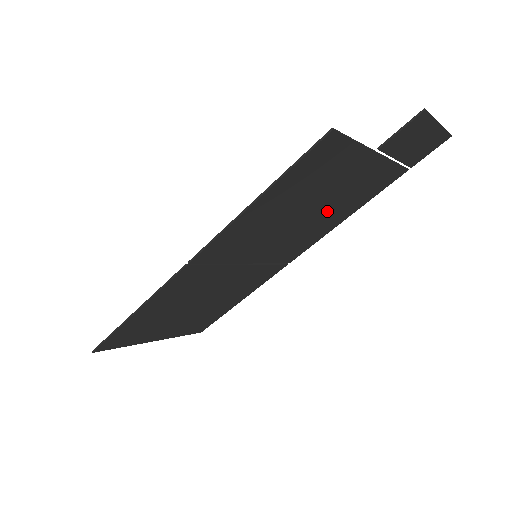
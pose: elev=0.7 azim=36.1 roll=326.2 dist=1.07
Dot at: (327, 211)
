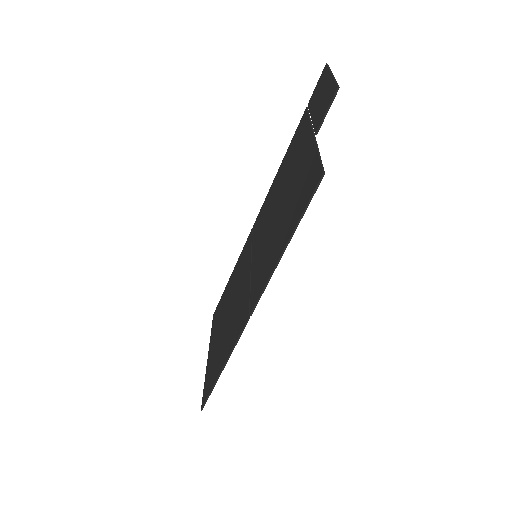
Dot at: (282, 187)
